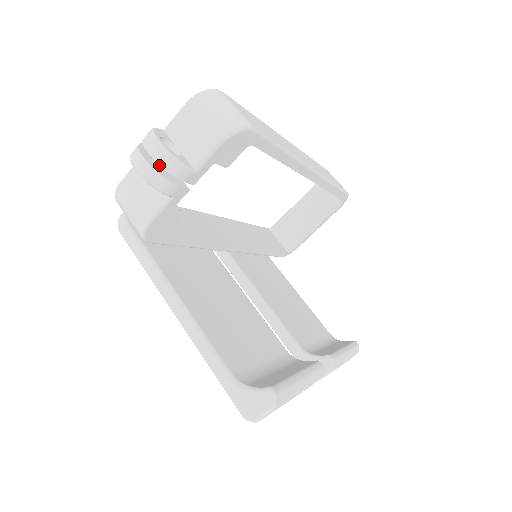
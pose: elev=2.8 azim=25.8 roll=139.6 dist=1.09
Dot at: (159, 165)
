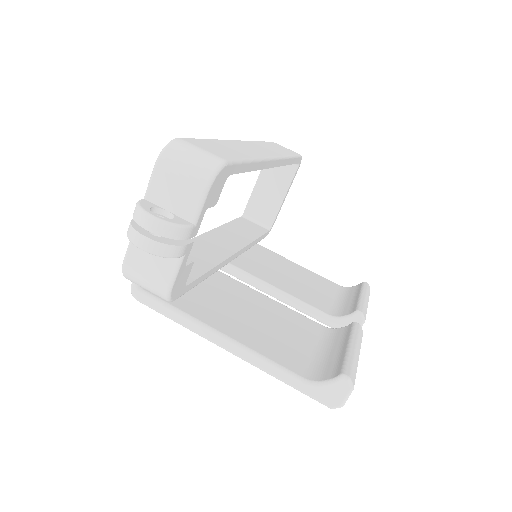
Dot at: occluded
